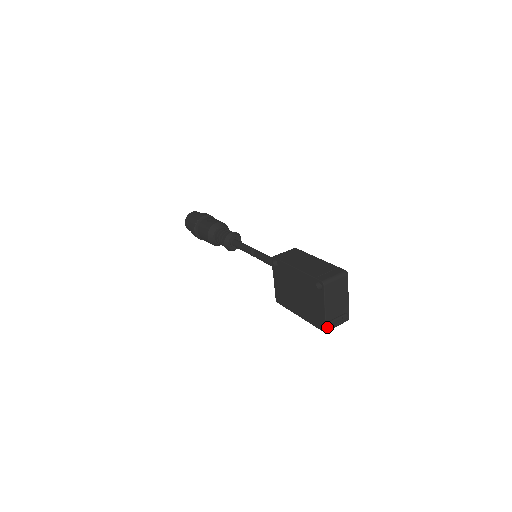
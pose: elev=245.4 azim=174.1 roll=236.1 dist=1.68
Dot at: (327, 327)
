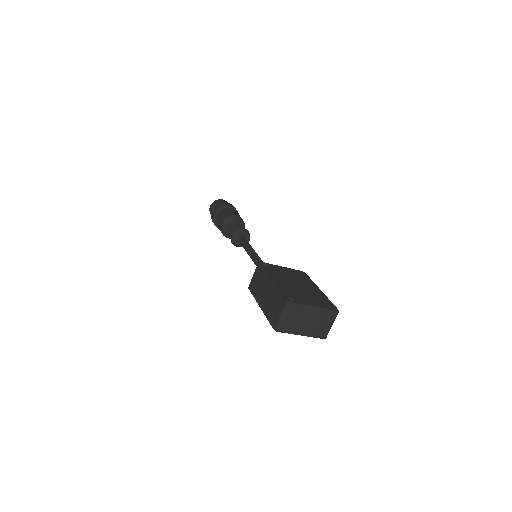
Dot at: (322, 337)
